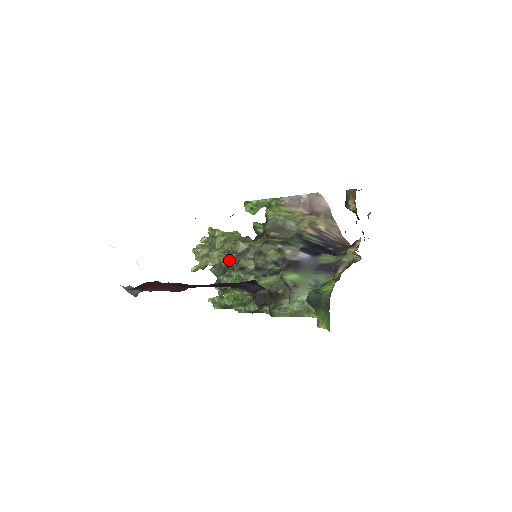
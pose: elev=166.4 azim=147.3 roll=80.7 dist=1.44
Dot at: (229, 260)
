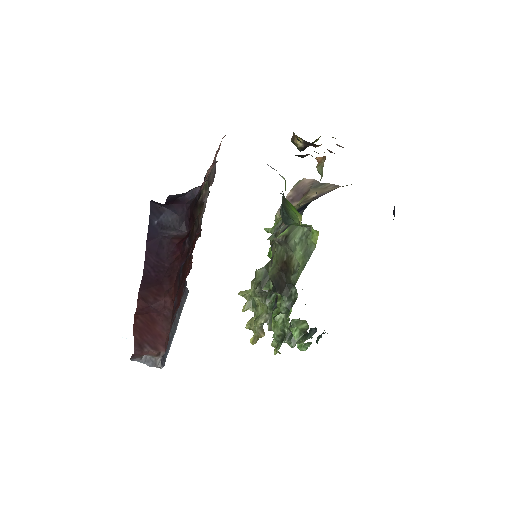
Dot at: (260, 295)
